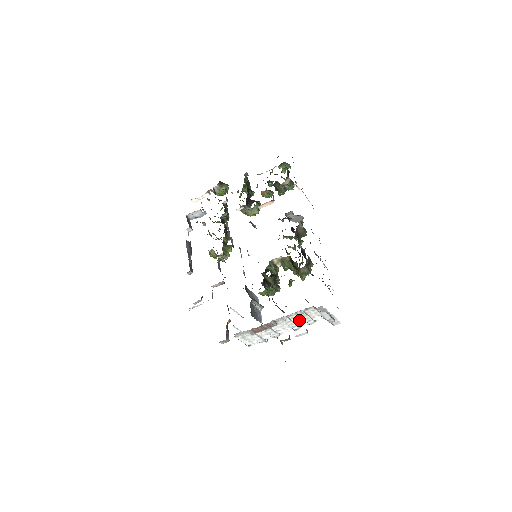
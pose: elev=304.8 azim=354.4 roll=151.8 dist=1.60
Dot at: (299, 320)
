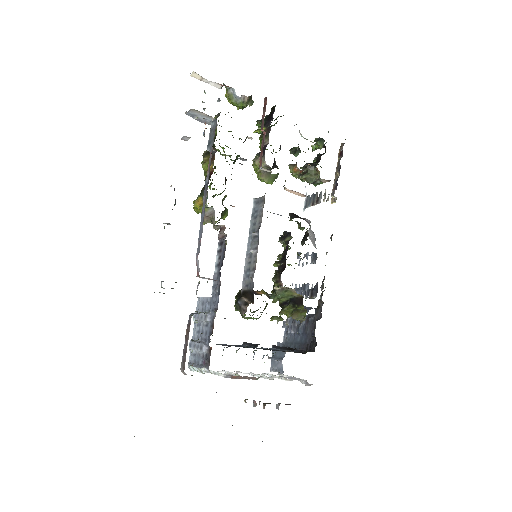
Dot at: occluded
